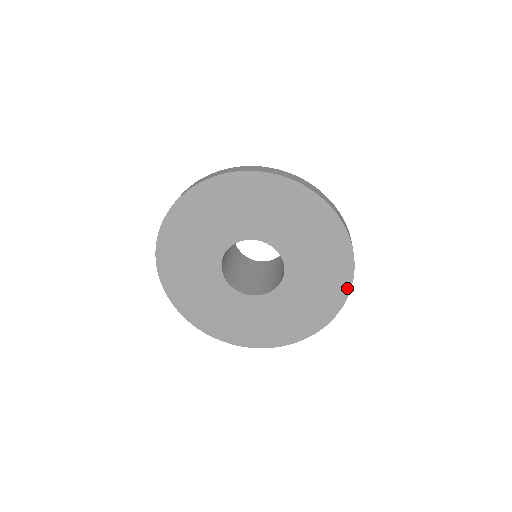
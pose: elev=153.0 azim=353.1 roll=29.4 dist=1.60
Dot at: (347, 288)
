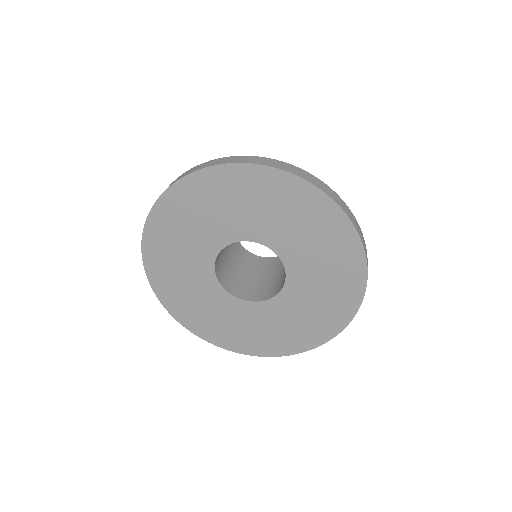
Dot at: (348, 318)
